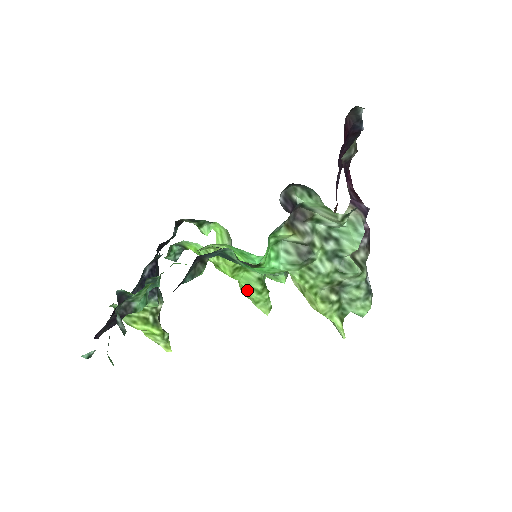
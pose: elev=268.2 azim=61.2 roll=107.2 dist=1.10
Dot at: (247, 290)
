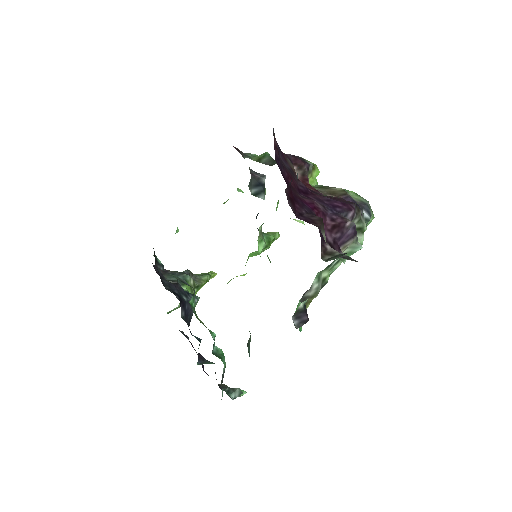
Dot at: occluded
